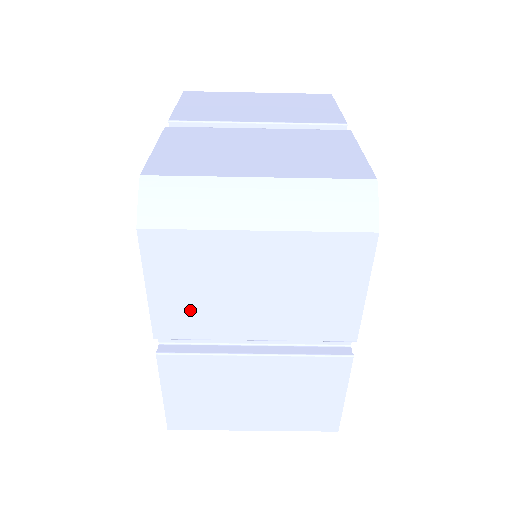
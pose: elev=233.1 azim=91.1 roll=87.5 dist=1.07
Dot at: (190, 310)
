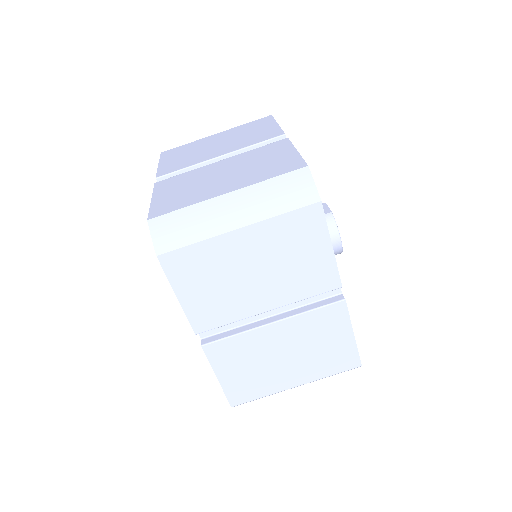
Dot at: (213, 303)
